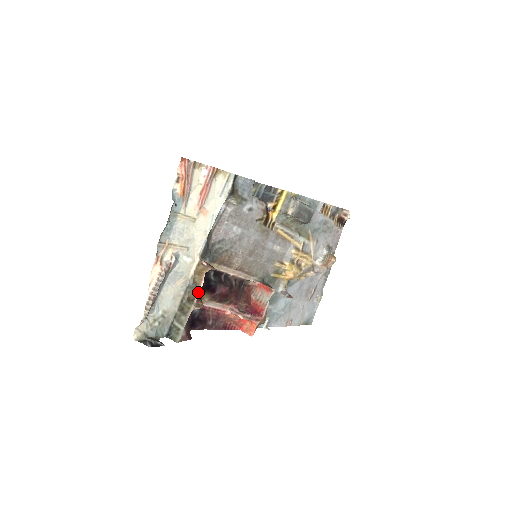
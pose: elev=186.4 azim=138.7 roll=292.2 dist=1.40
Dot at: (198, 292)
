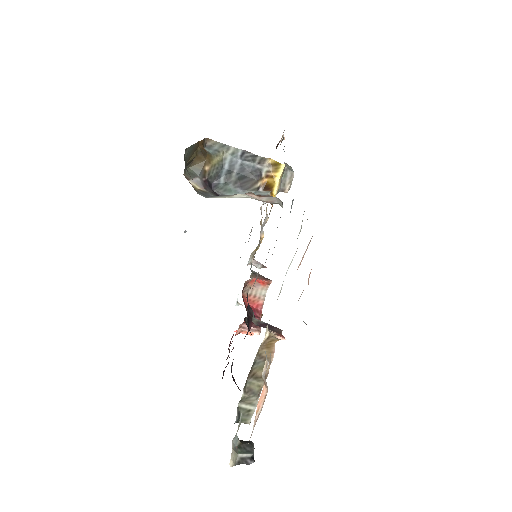
Dot at: occluded
